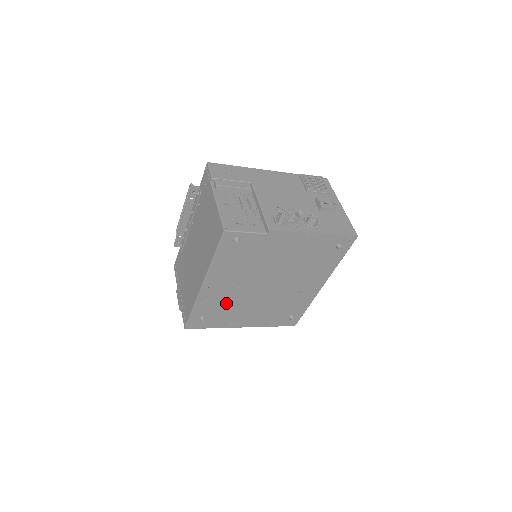
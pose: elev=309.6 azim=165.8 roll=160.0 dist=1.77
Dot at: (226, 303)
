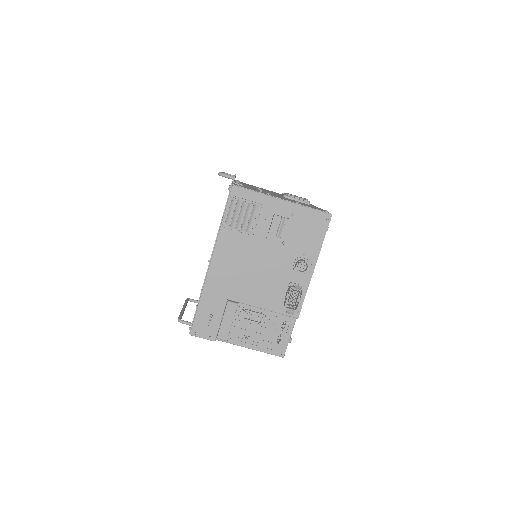
Dot at: occluded
